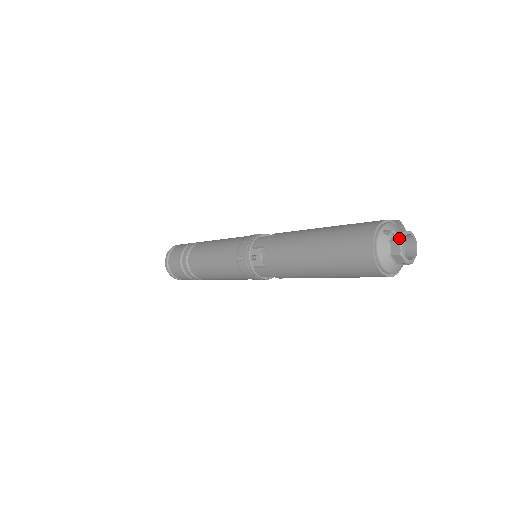
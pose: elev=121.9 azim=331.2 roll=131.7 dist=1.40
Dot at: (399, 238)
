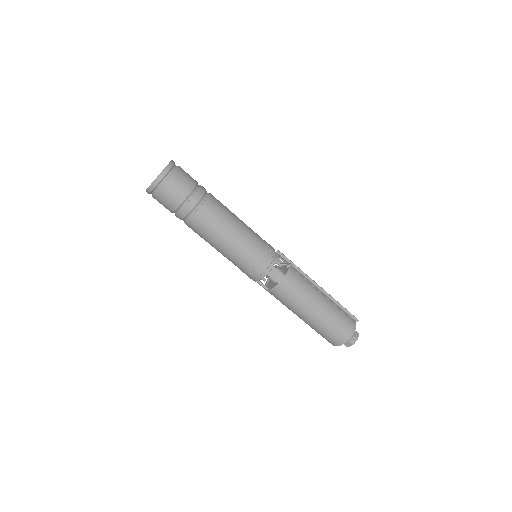
Dot at: (354, 343)
